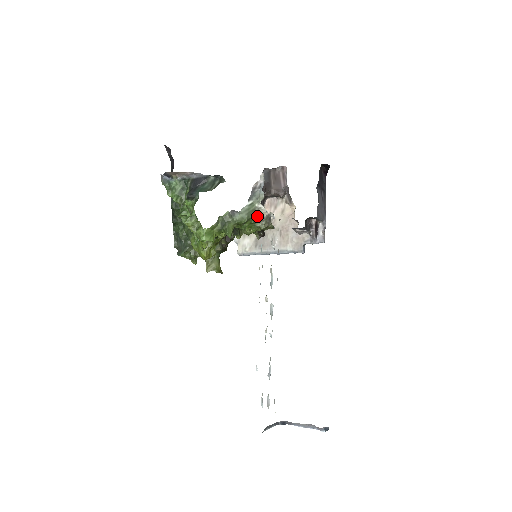
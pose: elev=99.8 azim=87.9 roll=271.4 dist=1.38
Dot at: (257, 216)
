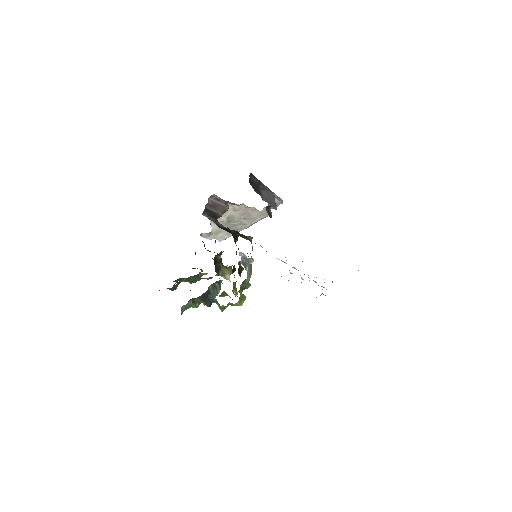
Dot at: occluded
